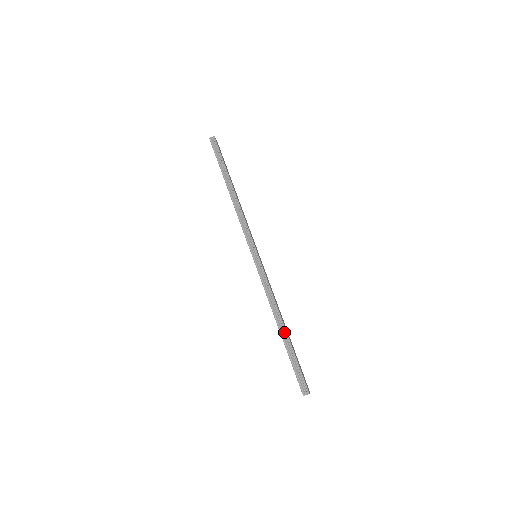
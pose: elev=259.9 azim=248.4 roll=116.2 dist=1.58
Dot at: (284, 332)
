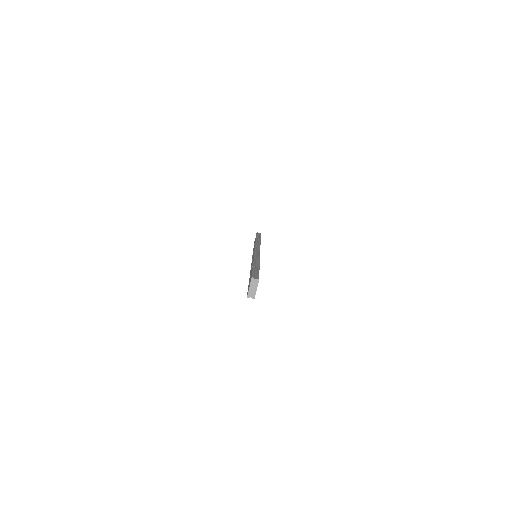
Dot at: (257, 264)
